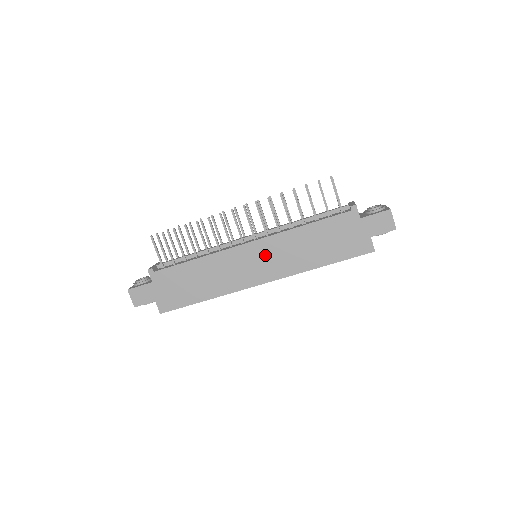
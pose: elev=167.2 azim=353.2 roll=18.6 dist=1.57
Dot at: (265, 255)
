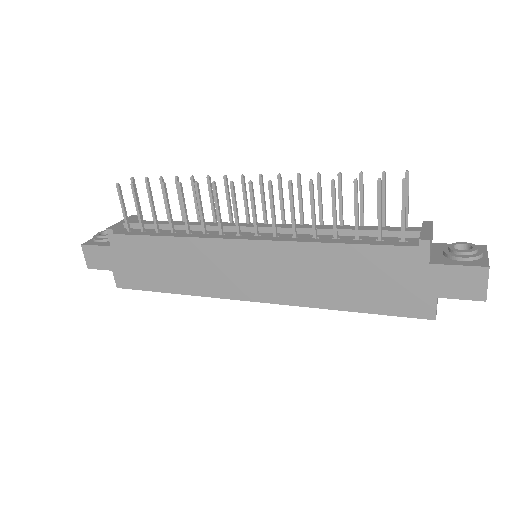
Dot at: (264, 265)
